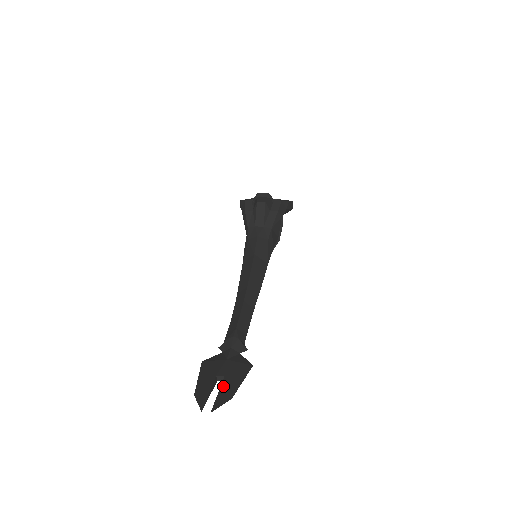
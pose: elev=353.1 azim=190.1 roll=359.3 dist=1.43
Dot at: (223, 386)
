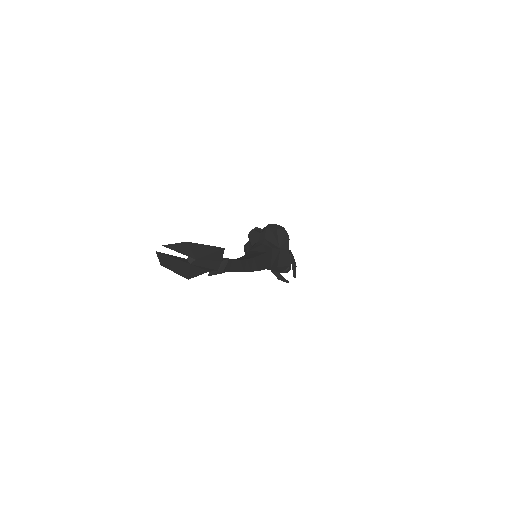
Dot at: (186, 250)
